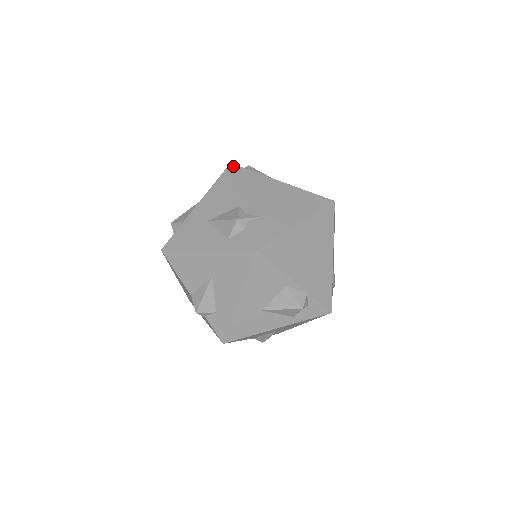
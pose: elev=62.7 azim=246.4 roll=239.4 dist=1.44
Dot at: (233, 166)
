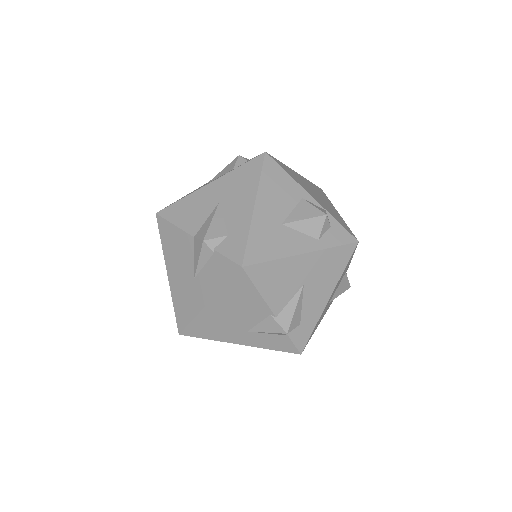
Dot at: occluded
